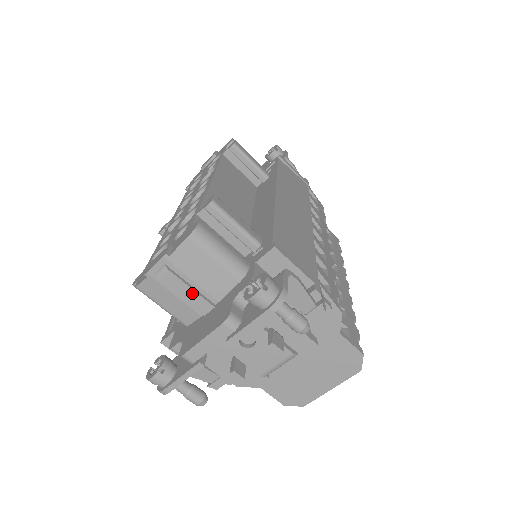
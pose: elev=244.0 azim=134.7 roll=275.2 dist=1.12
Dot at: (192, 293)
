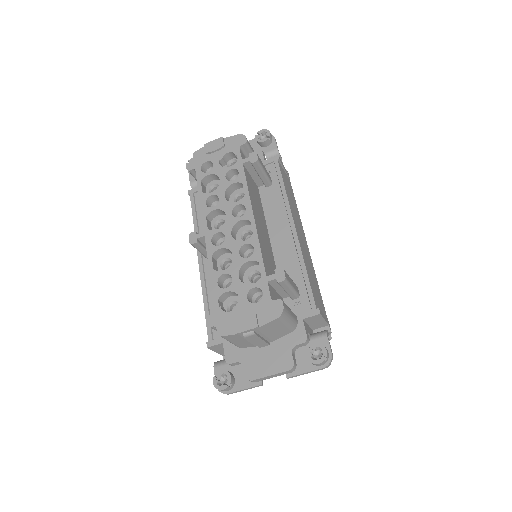
Dot at: (261, 341)
